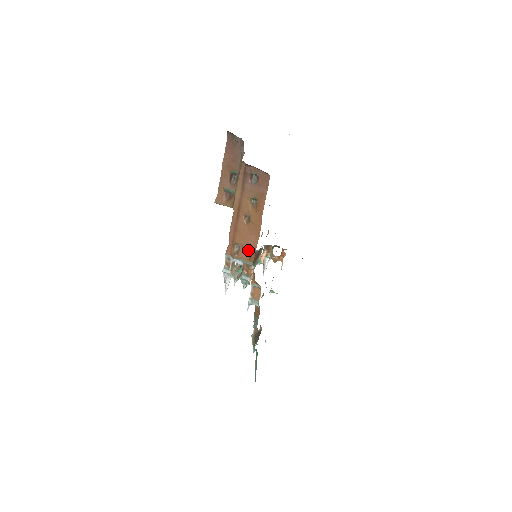
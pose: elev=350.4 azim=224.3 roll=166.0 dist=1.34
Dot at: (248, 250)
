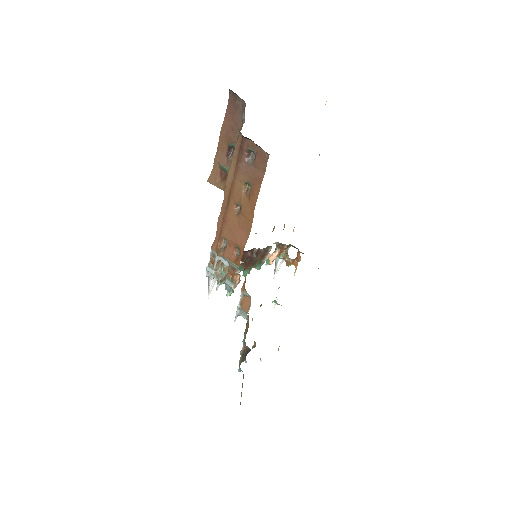
Dot at: (236, 249)
